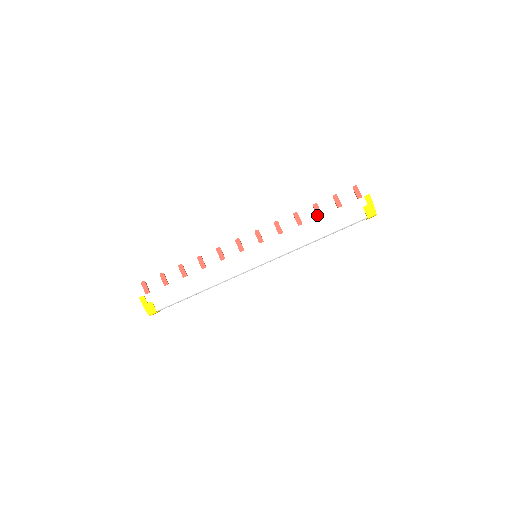
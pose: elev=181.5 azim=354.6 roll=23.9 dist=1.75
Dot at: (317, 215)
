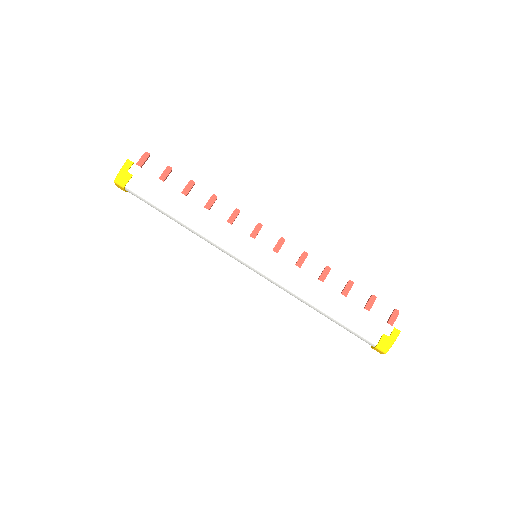
Dot at: (342, 291)
